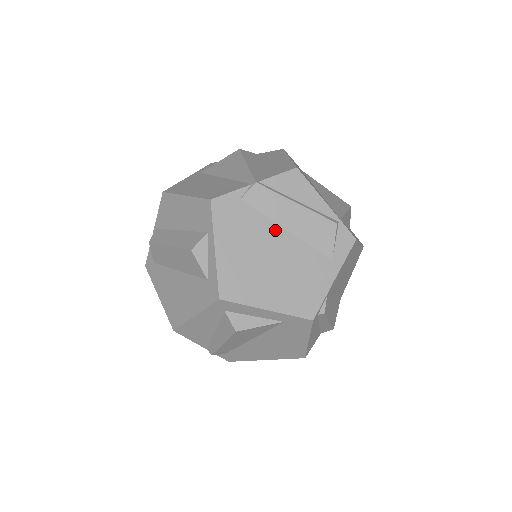
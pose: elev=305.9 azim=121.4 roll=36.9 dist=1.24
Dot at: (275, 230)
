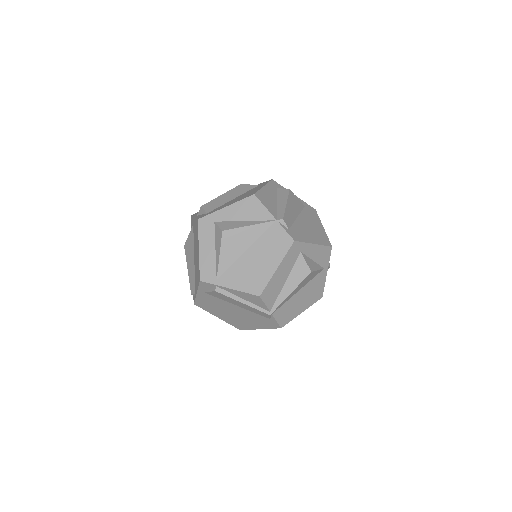
Dot at: occluded
